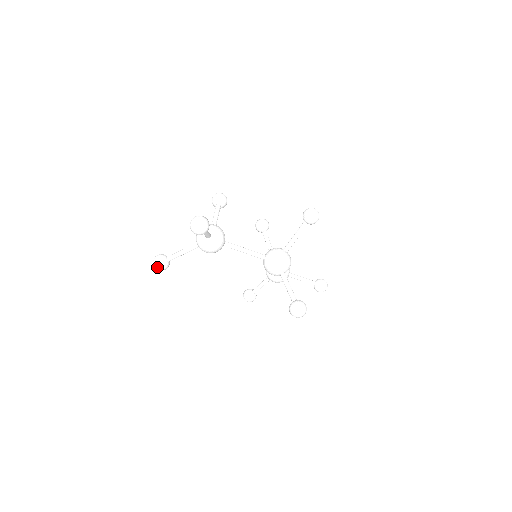
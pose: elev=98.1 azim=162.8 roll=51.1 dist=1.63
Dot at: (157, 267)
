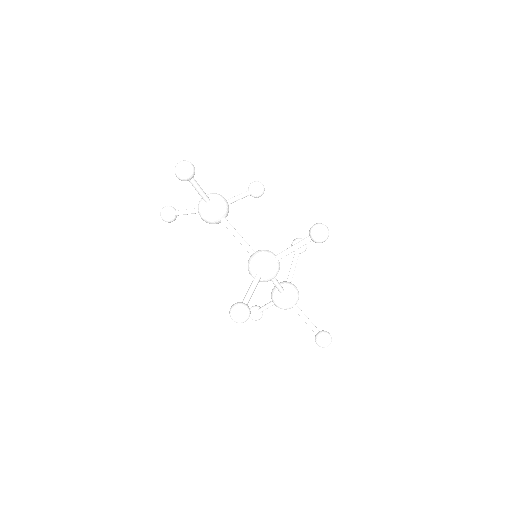
Dot at: (161, 215)
